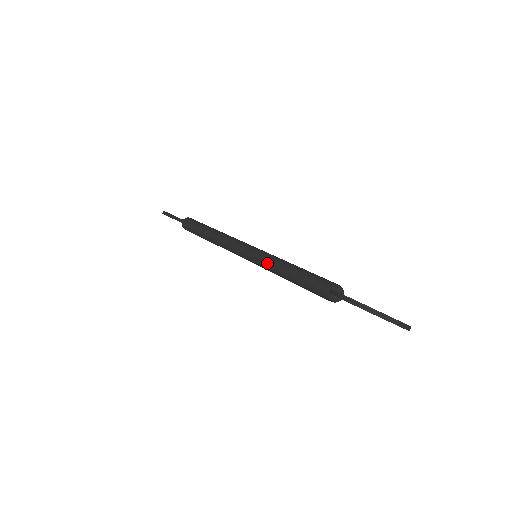
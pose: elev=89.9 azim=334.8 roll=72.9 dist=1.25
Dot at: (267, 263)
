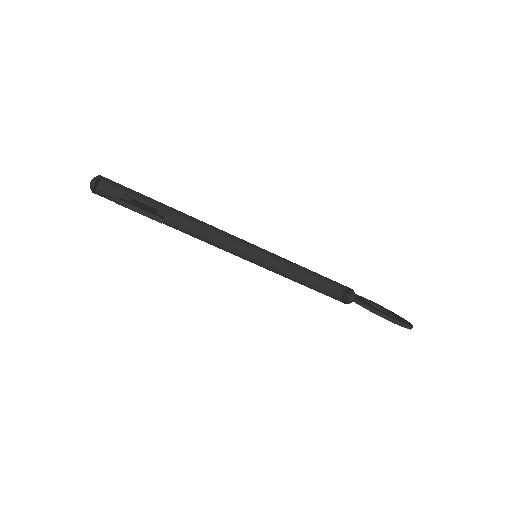
Dot at: (256, 256)
